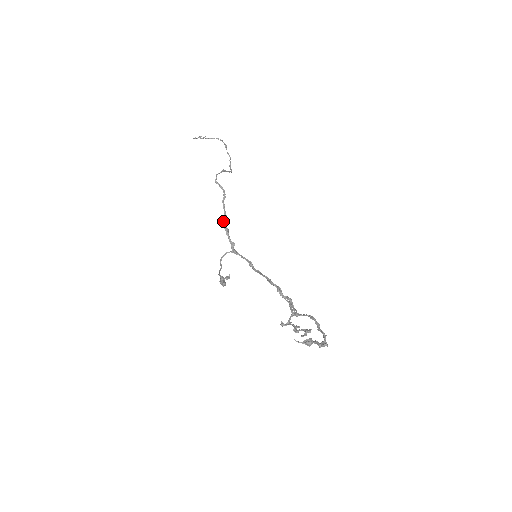
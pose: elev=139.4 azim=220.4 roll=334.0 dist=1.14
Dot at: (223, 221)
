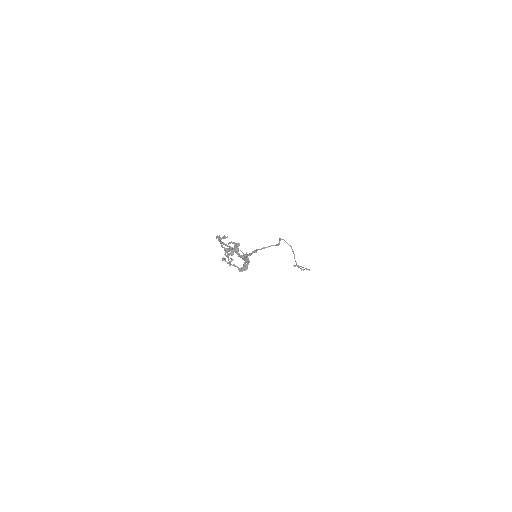
Dot at: (259, 249)
